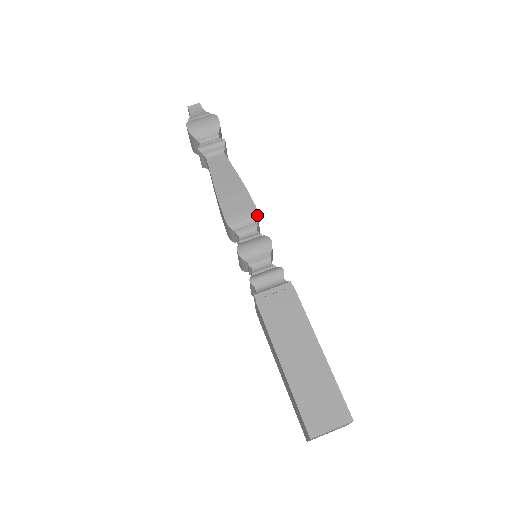
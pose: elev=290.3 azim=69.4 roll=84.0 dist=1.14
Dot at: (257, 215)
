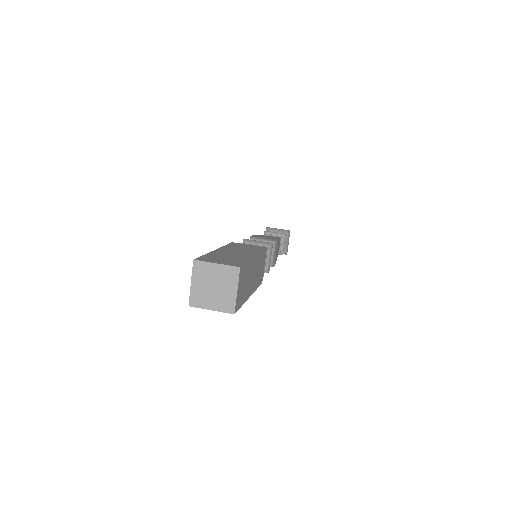
Dot at: (275, 241)
